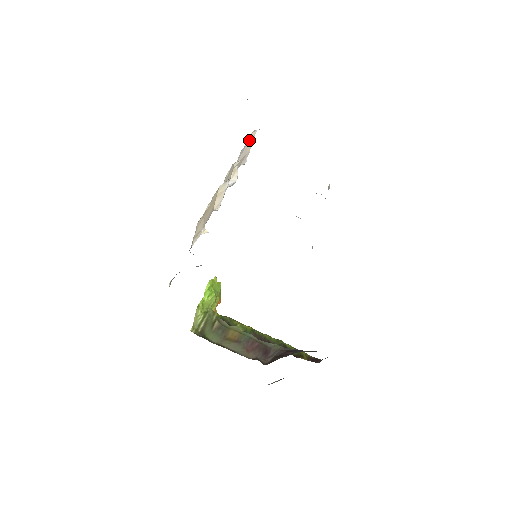
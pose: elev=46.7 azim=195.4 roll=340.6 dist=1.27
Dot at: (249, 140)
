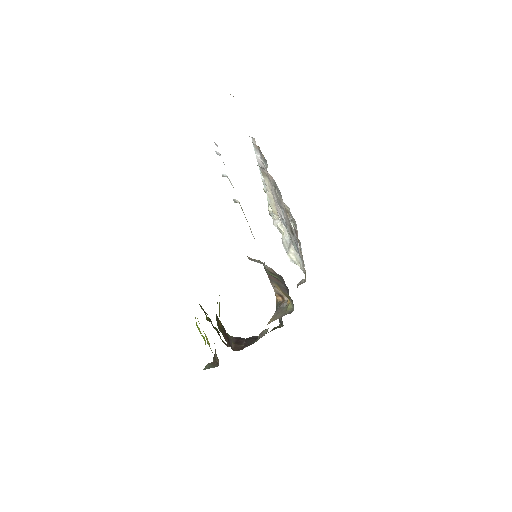
Dot at: occluded
